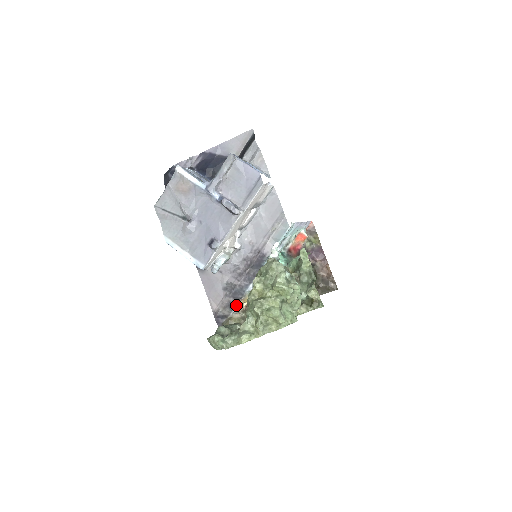
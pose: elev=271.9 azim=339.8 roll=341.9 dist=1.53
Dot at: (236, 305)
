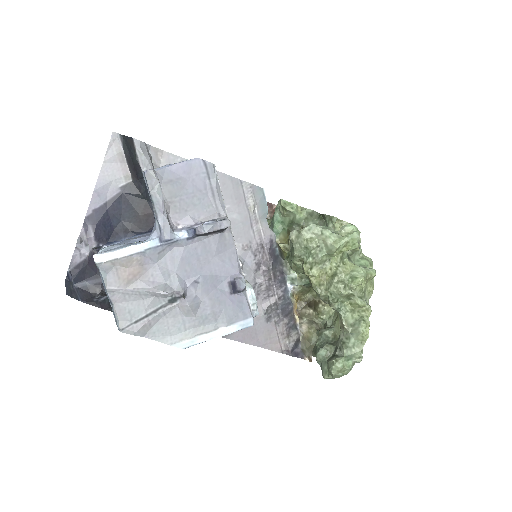
Dot at: (295, 319)
